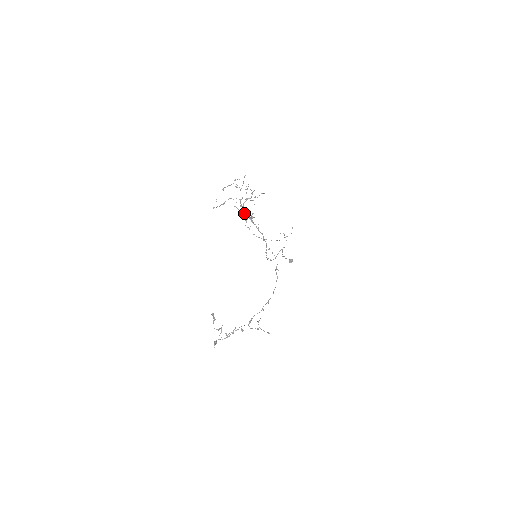
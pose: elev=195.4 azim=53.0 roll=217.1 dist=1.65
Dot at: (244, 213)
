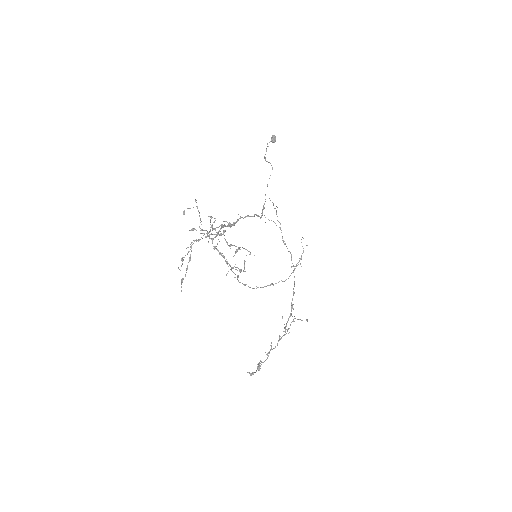
Dot at: occluded
